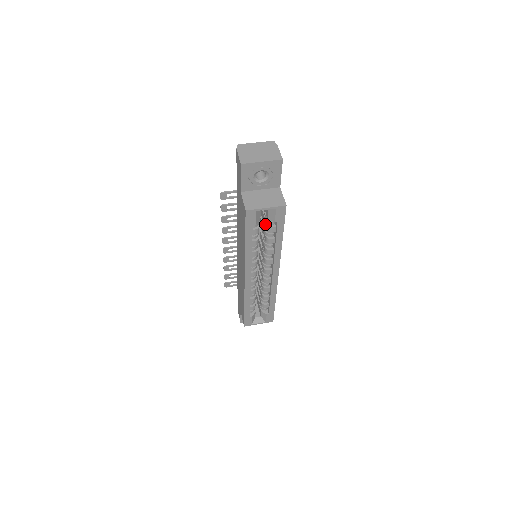
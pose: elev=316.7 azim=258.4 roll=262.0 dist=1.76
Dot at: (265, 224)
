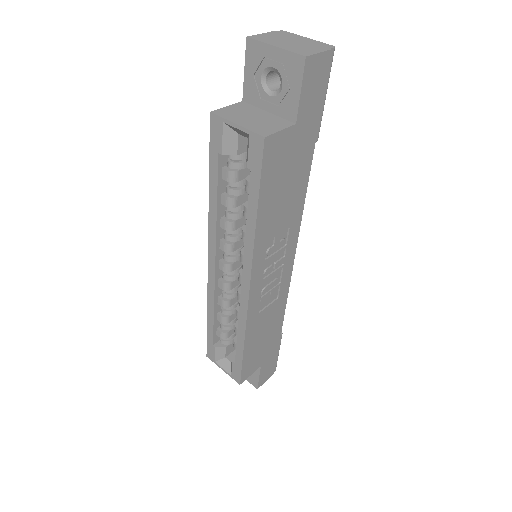
Dot at: occluded
